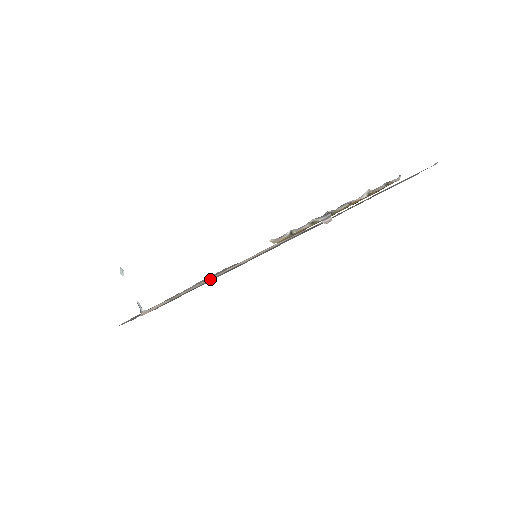
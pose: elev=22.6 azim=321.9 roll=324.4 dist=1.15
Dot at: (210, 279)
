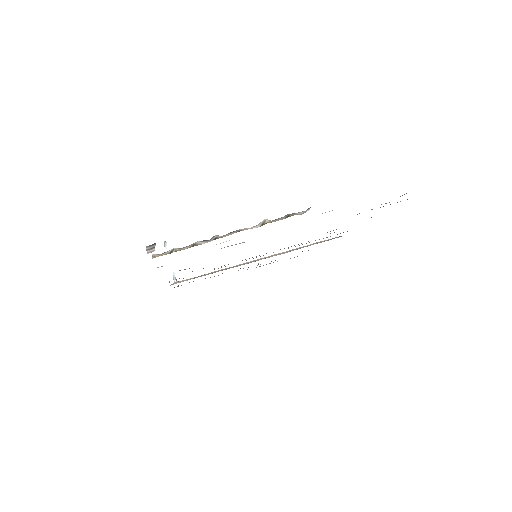
Dot at: (231, 267)
